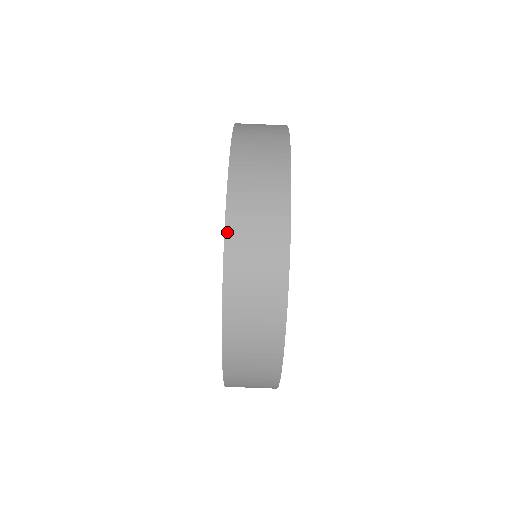
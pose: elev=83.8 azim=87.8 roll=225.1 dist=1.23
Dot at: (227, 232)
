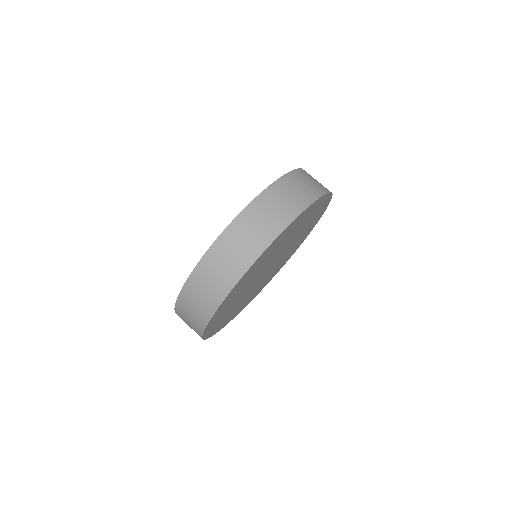
Dot at: (197, 266)
